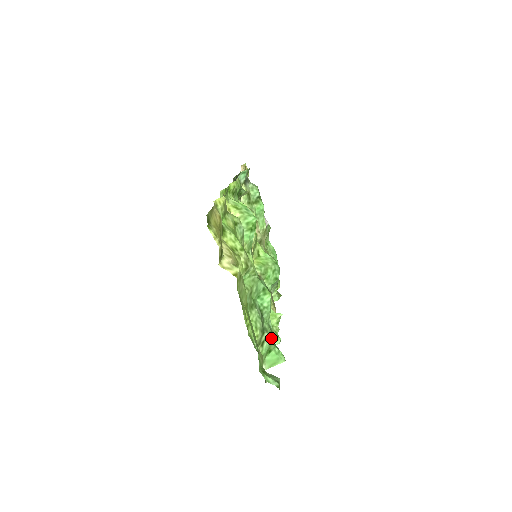
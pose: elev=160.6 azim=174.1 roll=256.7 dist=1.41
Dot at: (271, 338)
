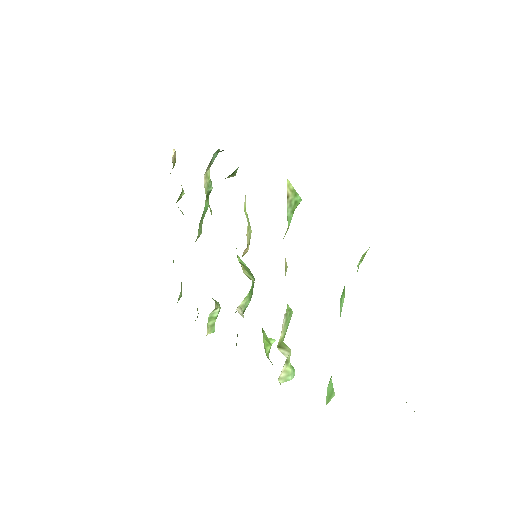
Dot at: occluded
